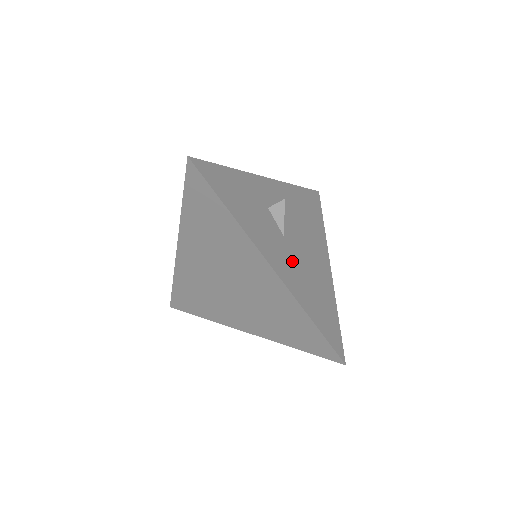
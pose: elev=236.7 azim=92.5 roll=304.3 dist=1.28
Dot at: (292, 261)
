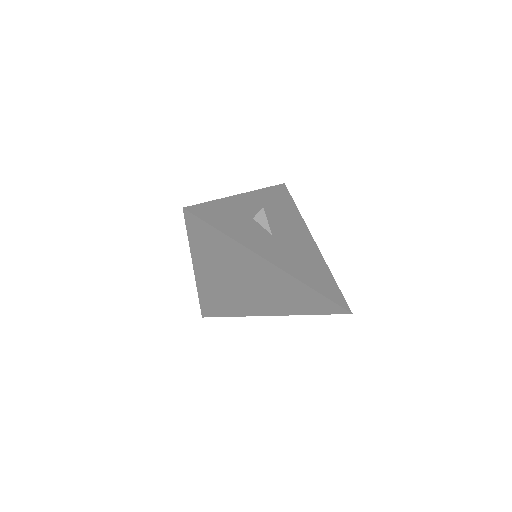
Dot at: (286, 252)
